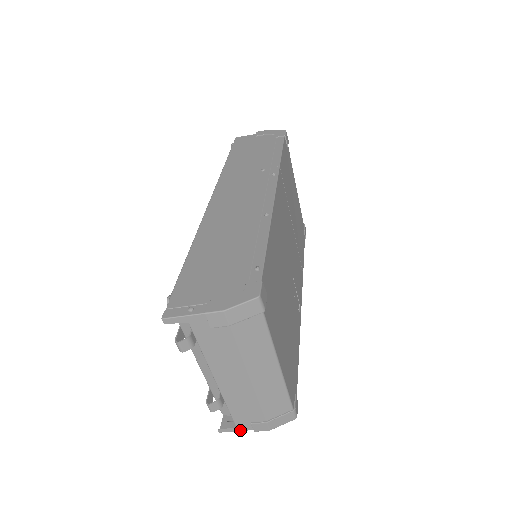
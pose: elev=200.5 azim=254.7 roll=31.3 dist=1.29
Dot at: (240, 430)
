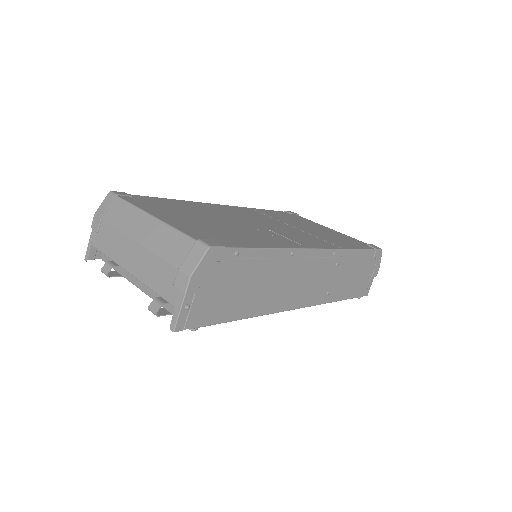
Dot at: (180, 308)
